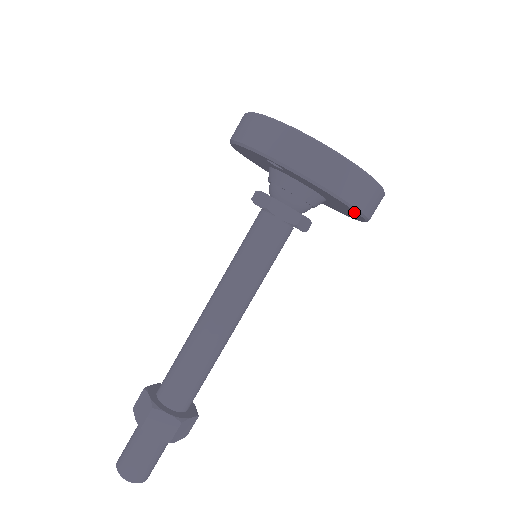
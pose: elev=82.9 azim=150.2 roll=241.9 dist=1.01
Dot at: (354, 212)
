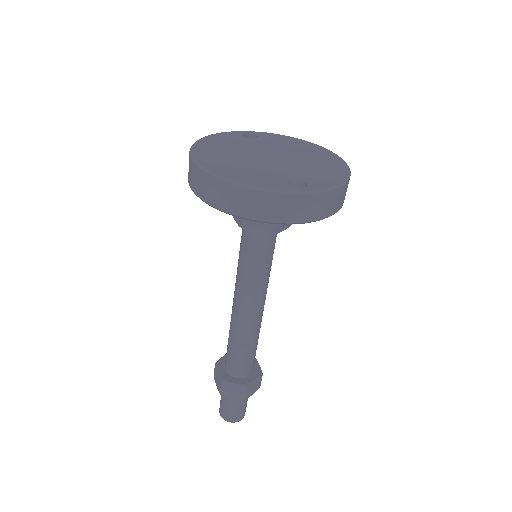
Dot at: occluded
